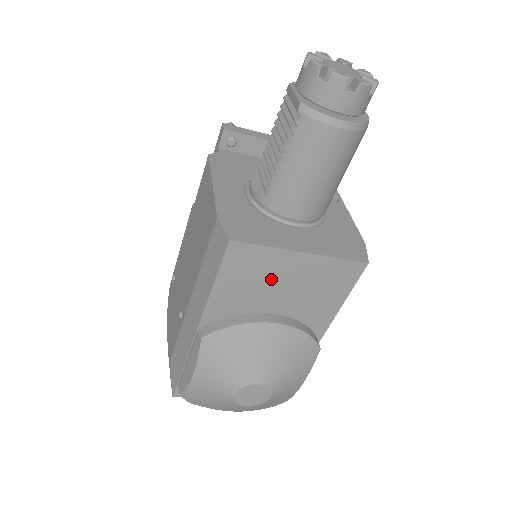
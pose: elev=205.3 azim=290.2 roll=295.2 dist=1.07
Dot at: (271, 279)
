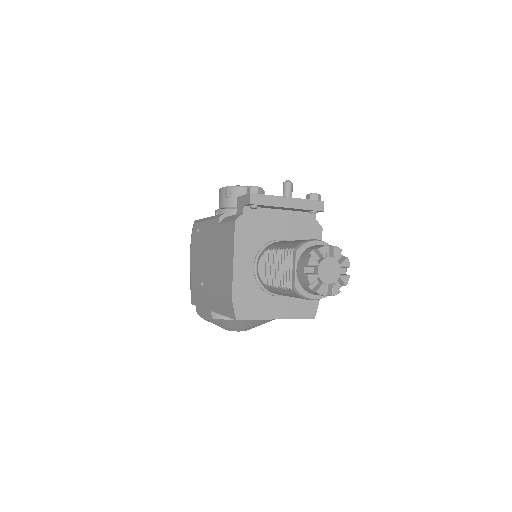
Dot at: occluded
